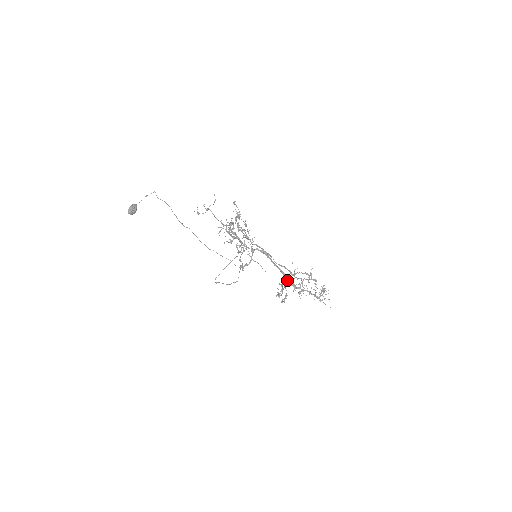
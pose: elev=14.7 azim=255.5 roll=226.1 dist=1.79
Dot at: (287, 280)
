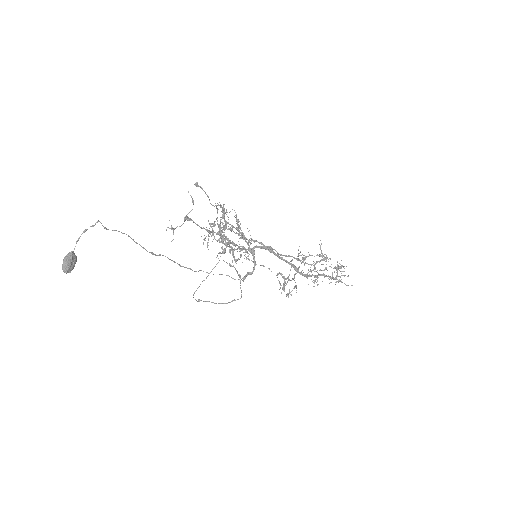
Dot at: (298, 272)
